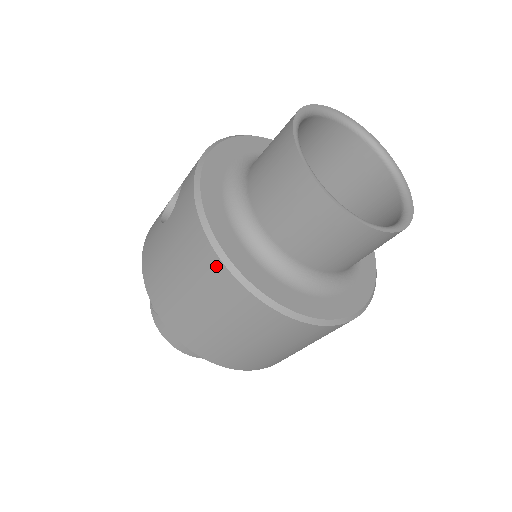
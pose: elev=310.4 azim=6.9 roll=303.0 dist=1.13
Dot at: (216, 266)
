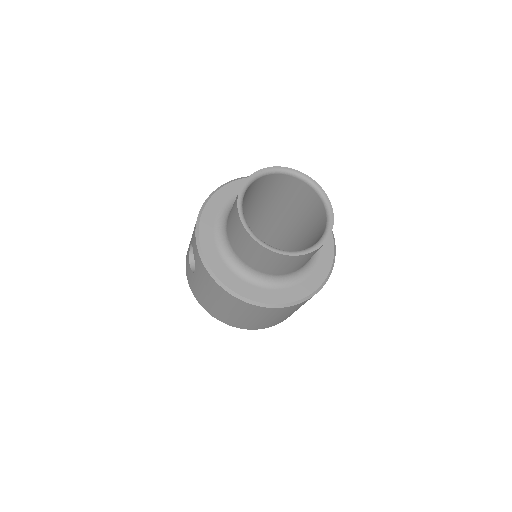
Dot at: (235, 300)
